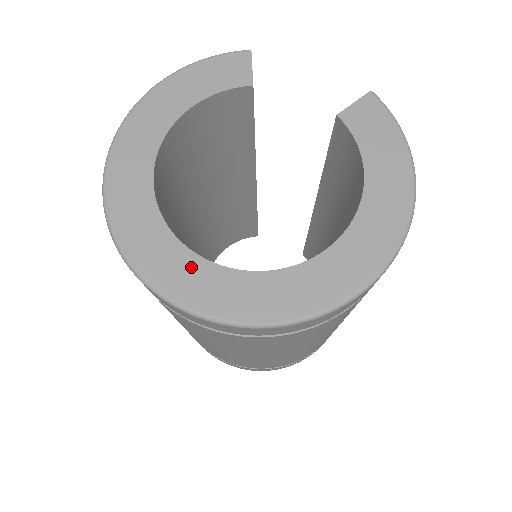
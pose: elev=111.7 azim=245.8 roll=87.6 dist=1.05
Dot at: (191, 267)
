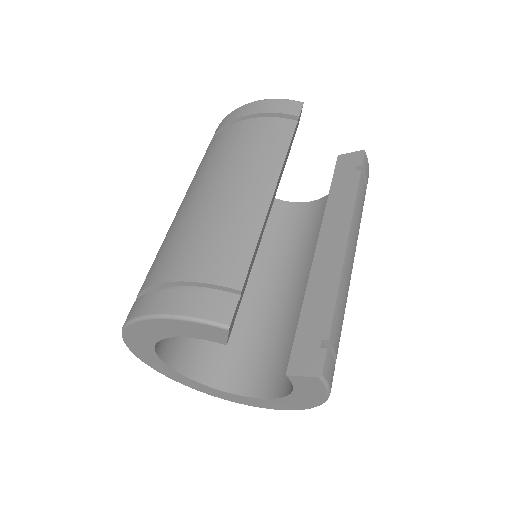
Dot at: (181, 377)
